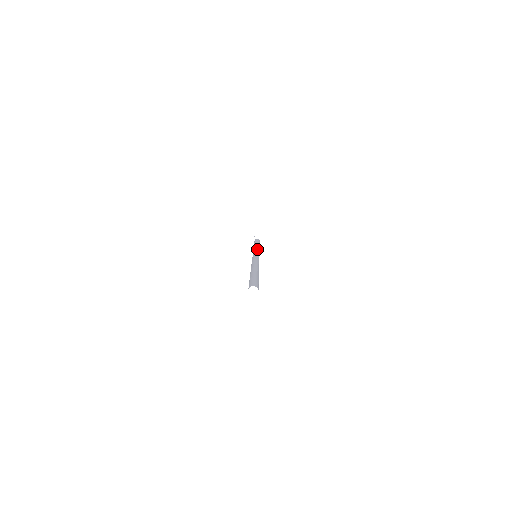
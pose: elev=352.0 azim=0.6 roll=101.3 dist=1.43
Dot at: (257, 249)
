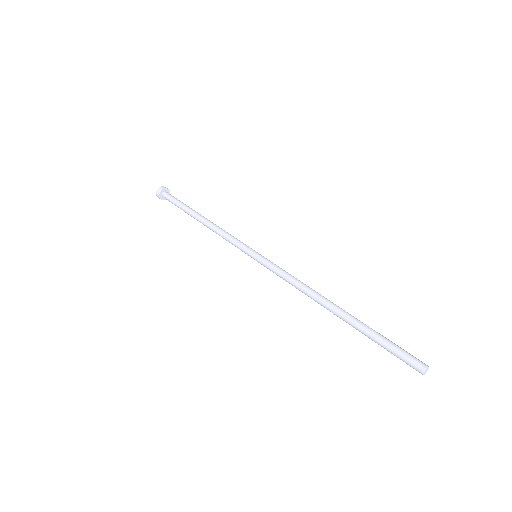
Dot at: occluded
